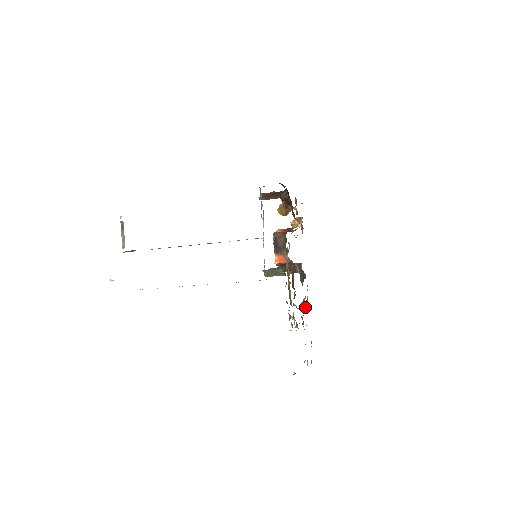
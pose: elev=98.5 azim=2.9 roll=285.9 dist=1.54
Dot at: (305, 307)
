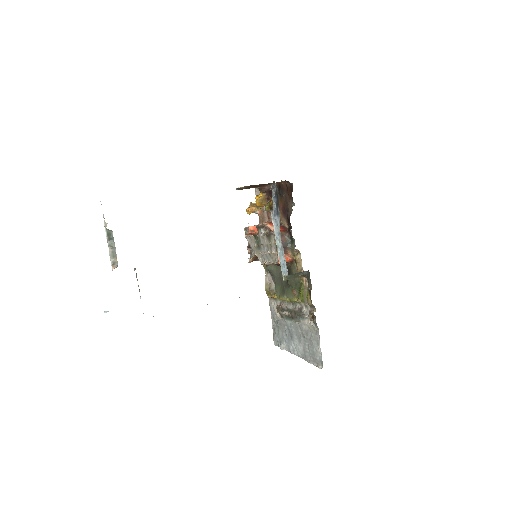
Dot at: (271, 294)
